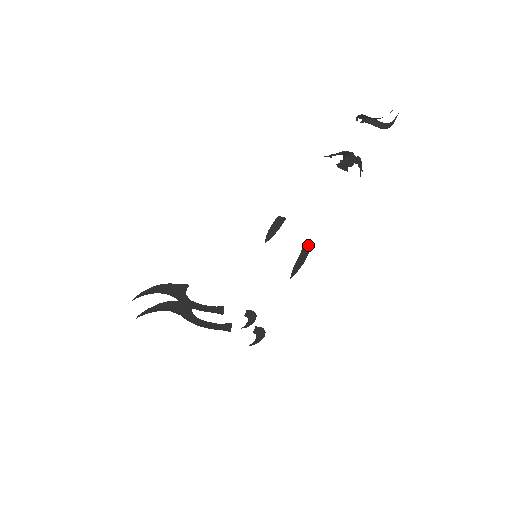
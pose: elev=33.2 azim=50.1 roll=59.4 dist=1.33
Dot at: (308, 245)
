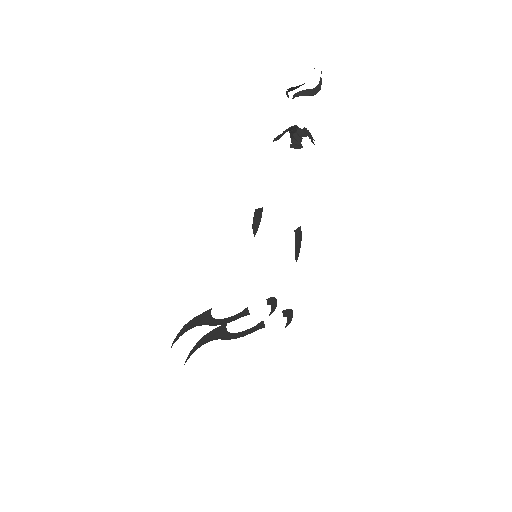
Dot at: (298, 227)
